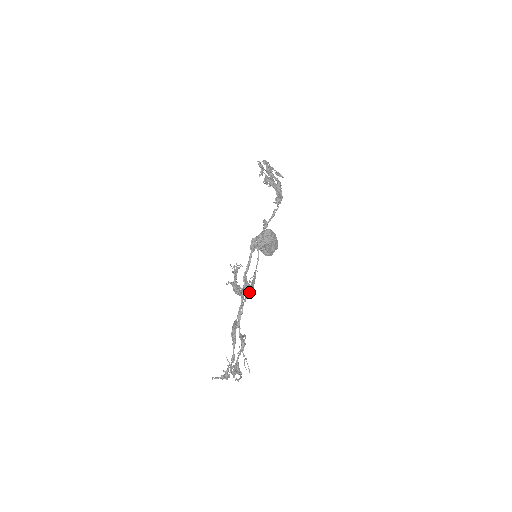
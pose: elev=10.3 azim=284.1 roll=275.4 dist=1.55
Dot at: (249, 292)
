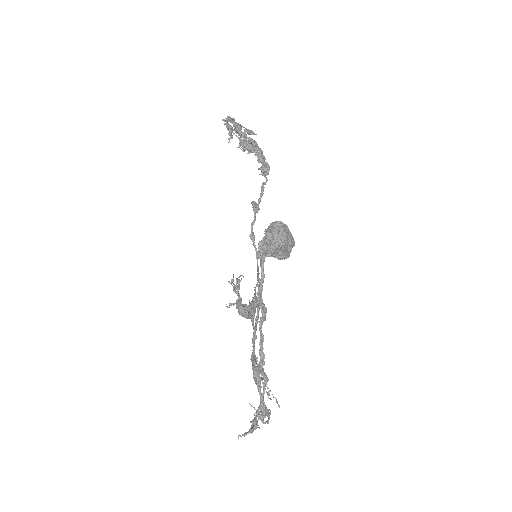
Dot at: occluded
